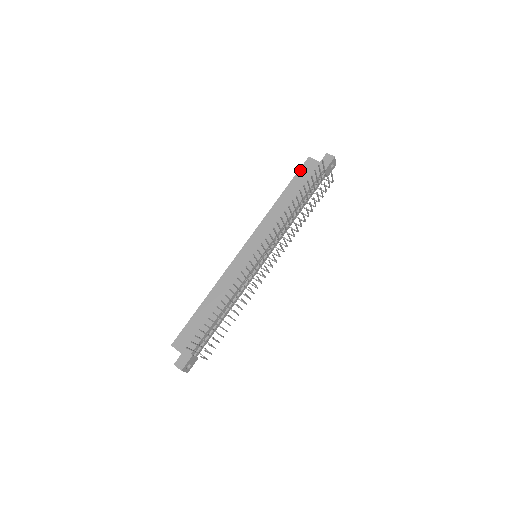
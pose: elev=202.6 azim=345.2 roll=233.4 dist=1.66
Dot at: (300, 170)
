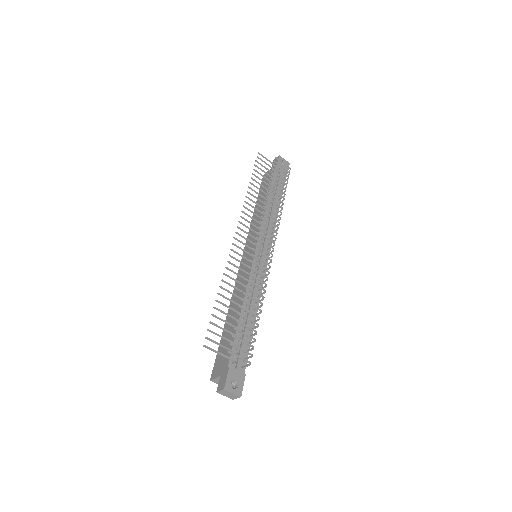
Dot at: occluded
